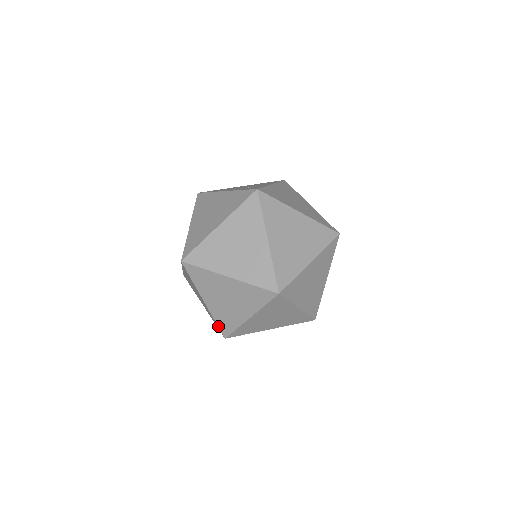
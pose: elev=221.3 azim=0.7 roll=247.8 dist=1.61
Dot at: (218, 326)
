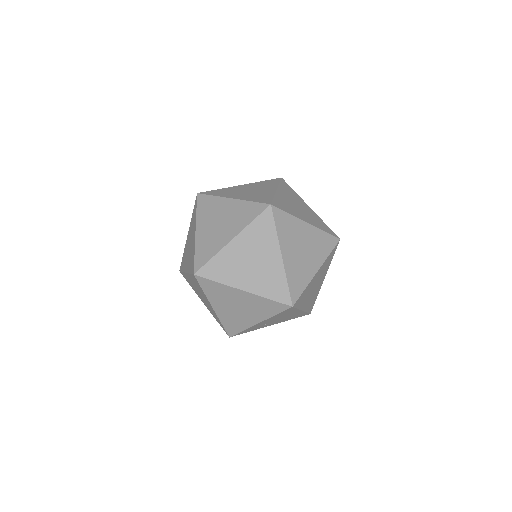
Dot at: (289, 289)
